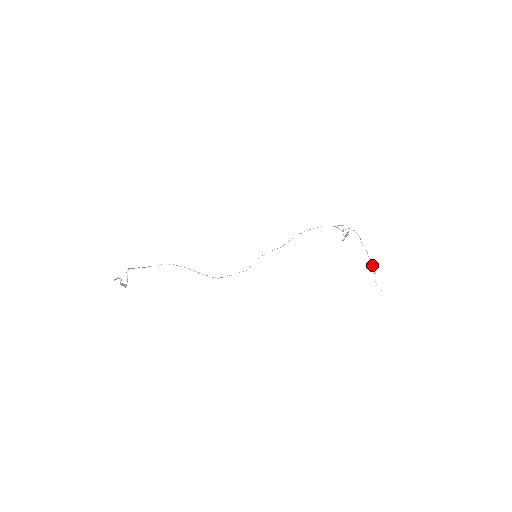
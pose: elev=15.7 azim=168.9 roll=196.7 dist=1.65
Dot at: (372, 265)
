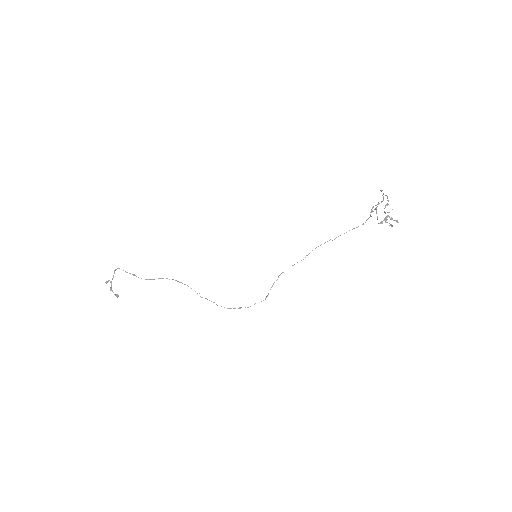
Dot at: occluded
